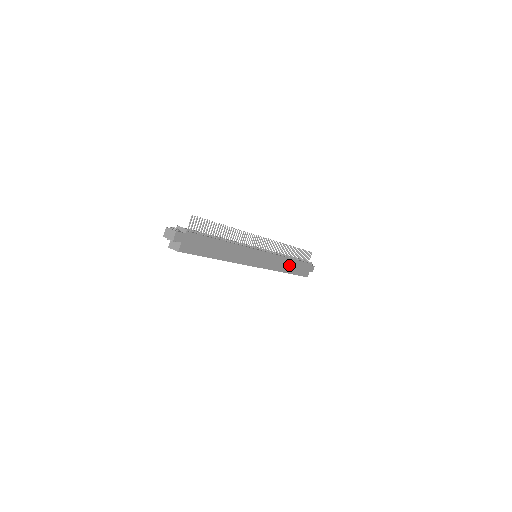
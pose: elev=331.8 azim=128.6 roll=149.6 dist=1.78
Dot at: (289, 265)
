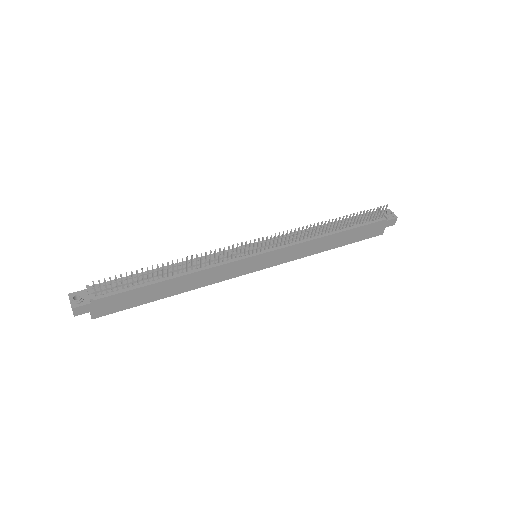
Dot at: (332, 241)
